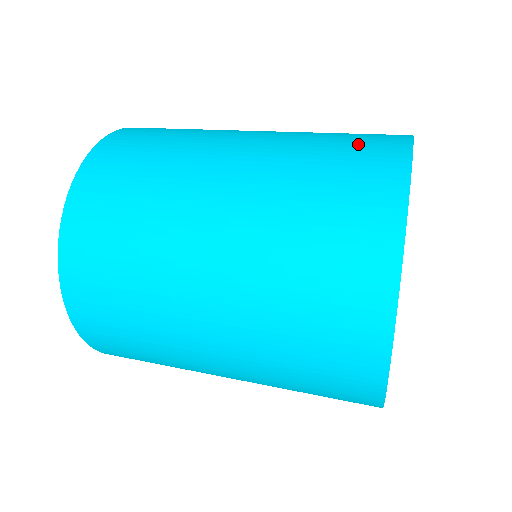
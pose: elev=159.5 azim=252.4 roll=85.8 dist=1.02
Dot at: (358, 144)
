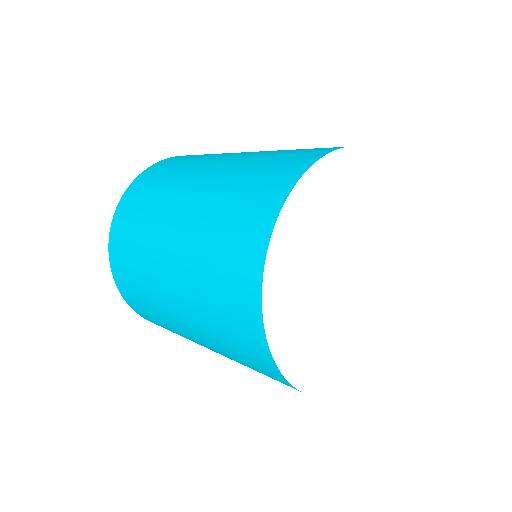
Dot at: occluded
